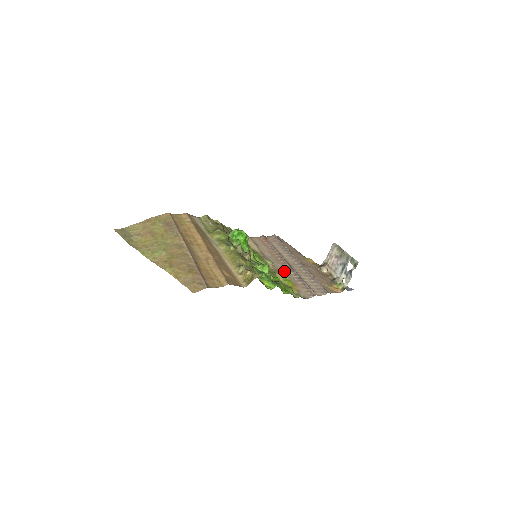
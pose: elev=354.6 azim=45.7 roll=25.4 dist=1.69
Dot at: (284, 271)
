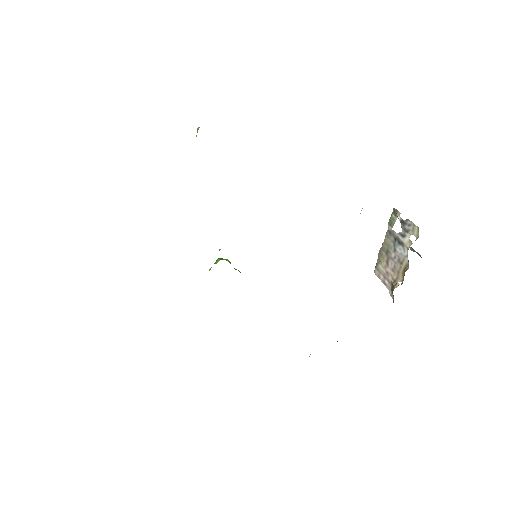
Dot at: occluded
